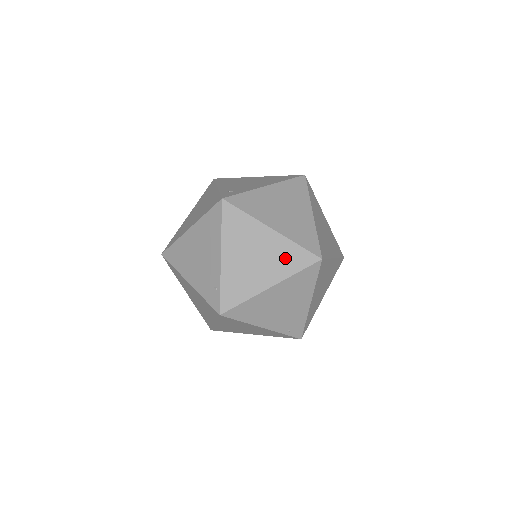
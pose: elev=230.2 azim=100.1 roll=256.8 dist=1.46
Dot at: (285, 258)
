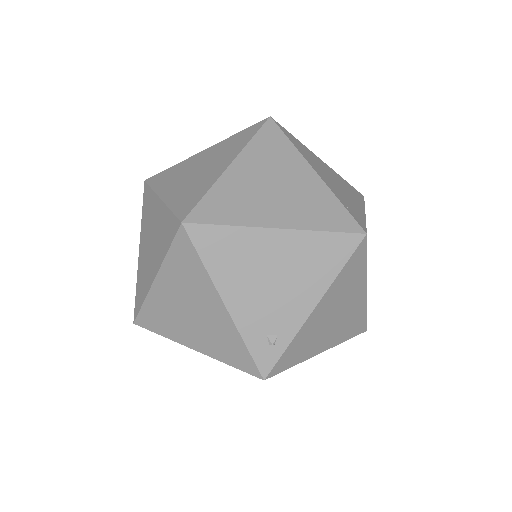
Dot at: occluded
